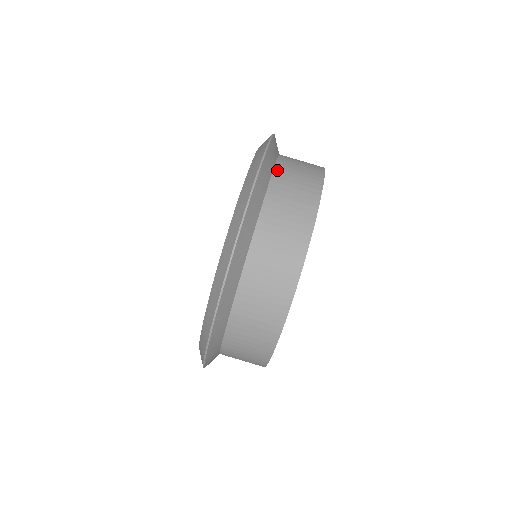
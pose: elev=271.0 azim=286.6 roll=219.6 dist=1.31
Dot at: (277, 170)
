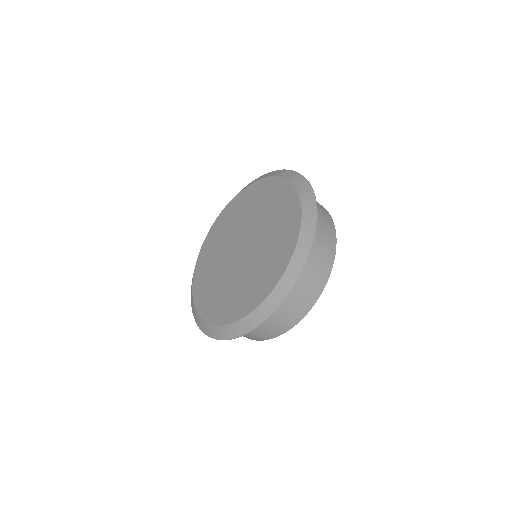
Dot at: occluded
